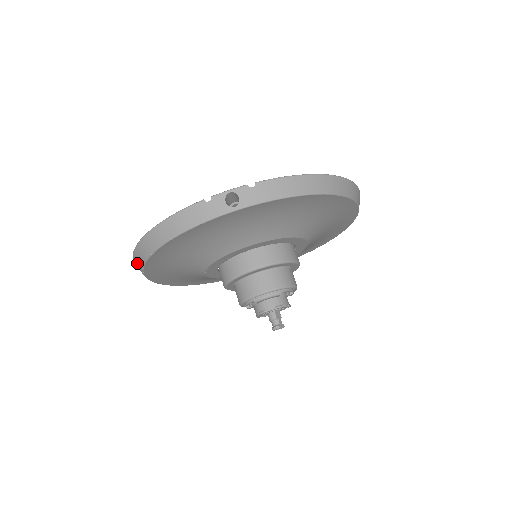
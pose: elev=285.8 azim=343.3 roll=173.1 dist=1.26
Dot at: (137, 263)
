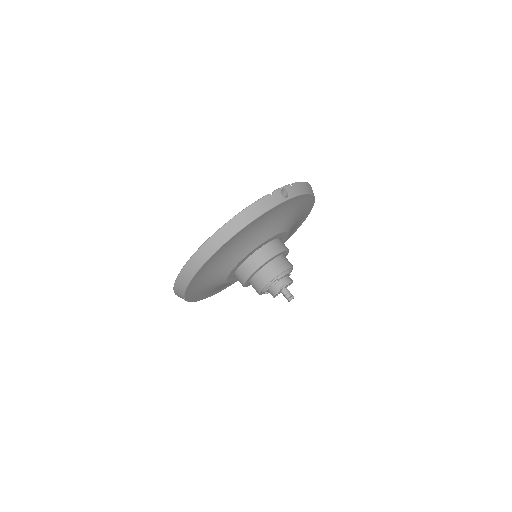
Dot at: (197, 260)
